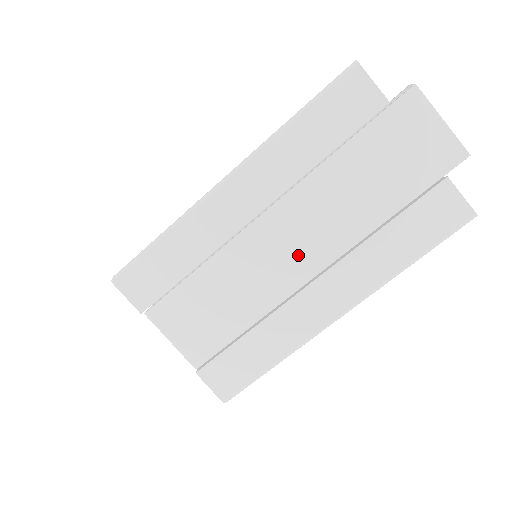
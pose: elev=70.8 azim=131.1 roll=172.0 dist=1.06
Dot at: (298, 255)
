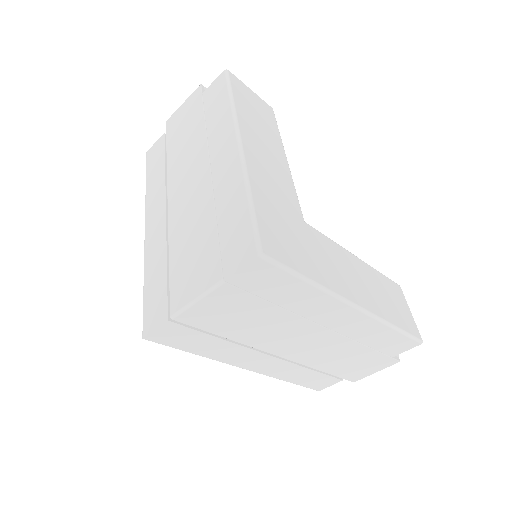
Dot at: (195, 180)
